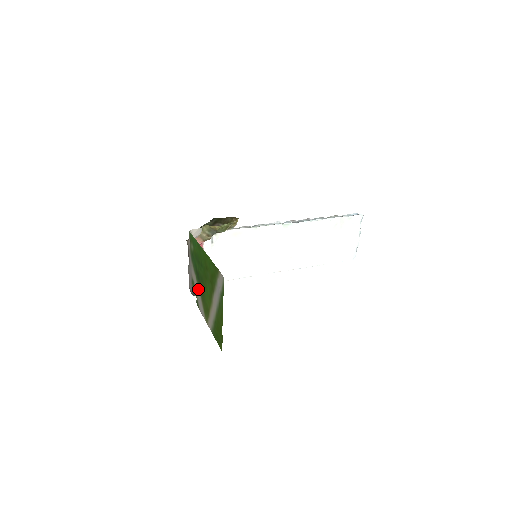
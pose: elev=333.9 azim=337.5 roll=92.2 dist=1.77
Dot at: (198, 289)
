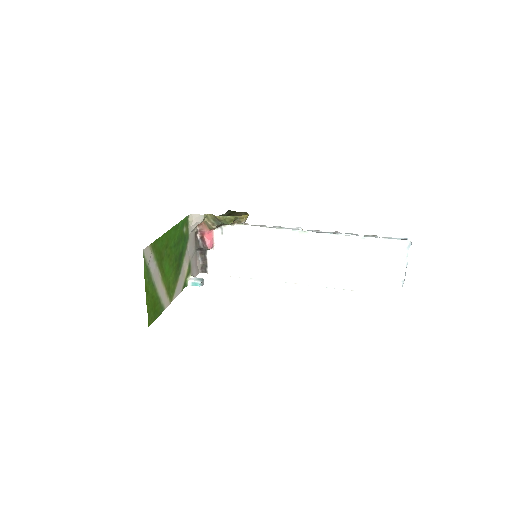
Dot at: (182, 270)
